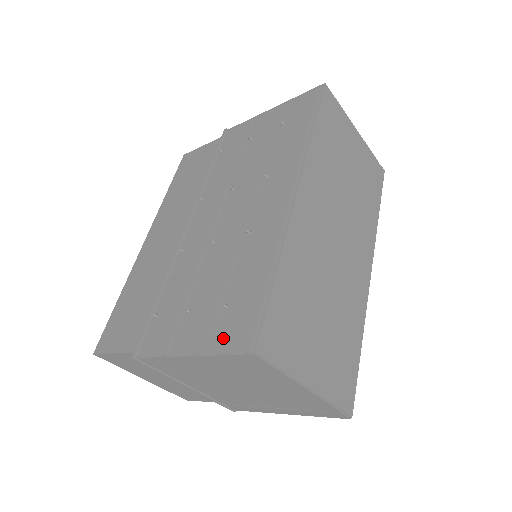
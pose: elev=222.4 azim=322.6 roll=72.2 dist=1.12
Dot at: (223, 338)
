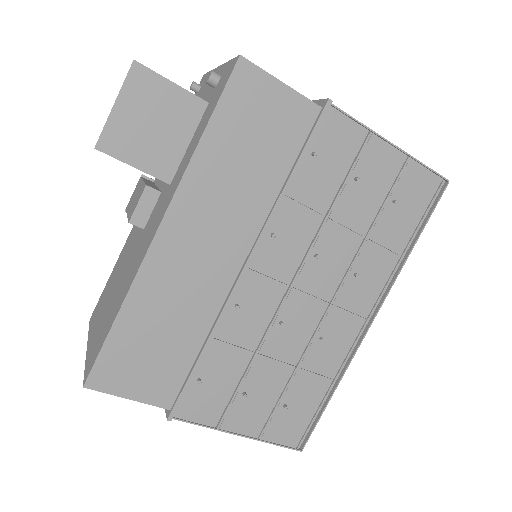
Dot at: (278, 432)
